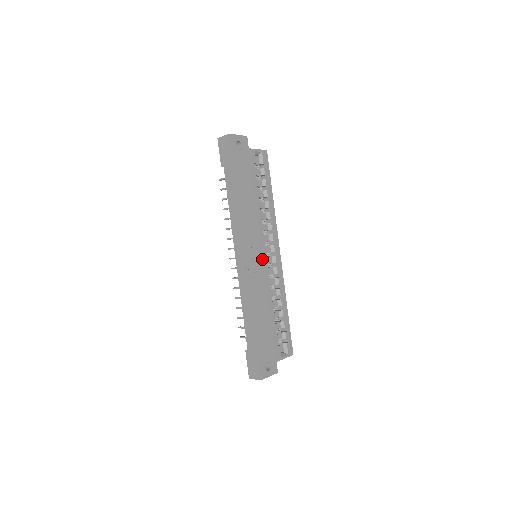
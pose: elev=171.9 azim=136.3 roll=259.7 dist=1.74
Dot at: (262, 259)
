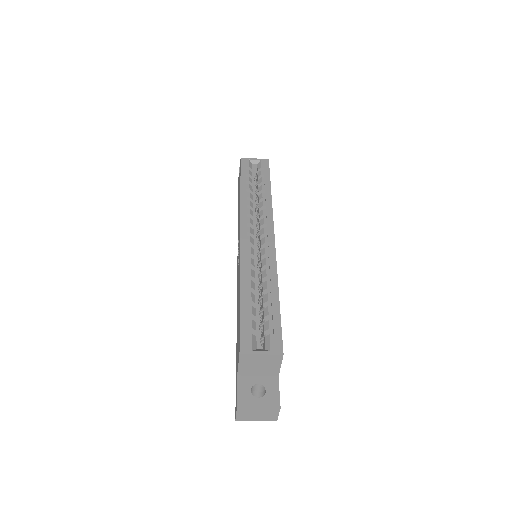
Dot at: (240, 238)
